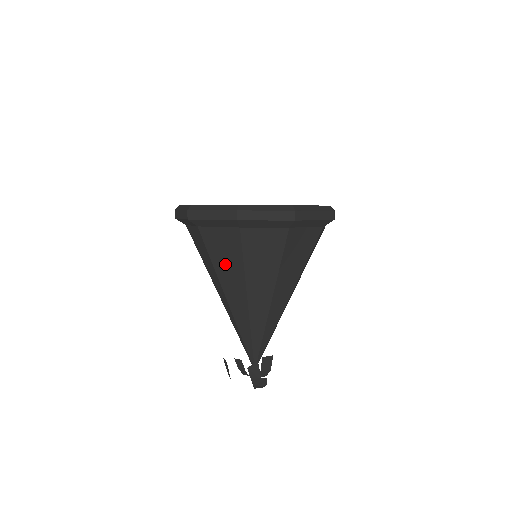
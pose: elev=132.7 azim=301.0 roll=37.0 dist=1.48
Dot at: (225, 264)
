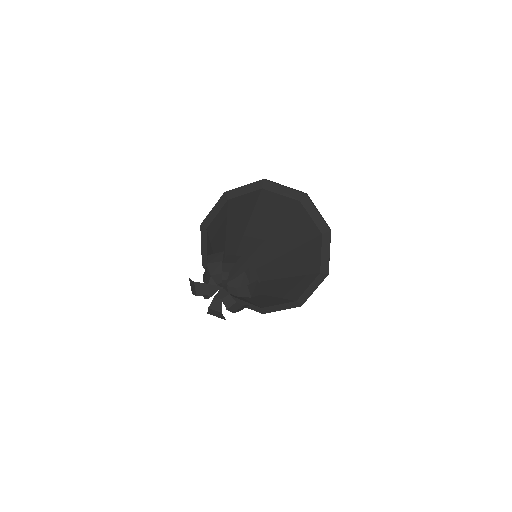
Dot at: (217, 229)
